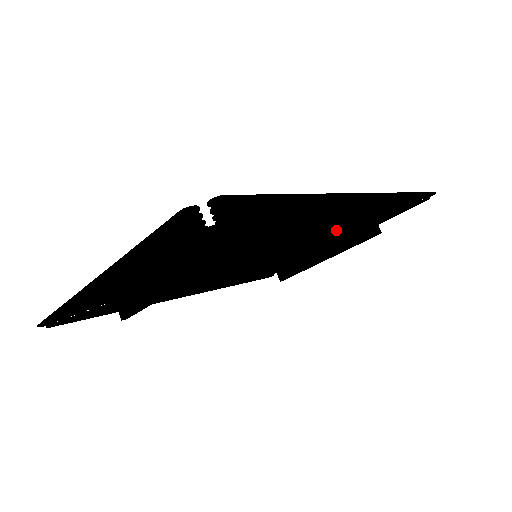
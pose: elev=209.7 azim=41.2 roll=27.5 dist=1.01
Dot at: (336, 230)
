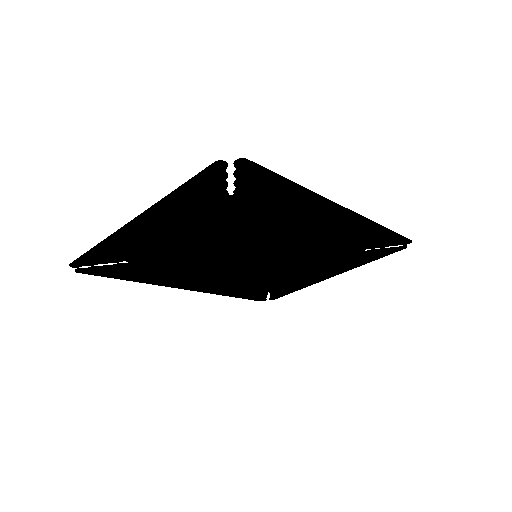
Dot at: (325, 255)
